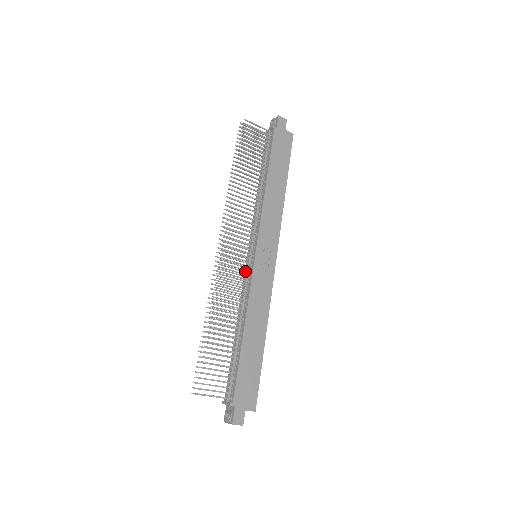
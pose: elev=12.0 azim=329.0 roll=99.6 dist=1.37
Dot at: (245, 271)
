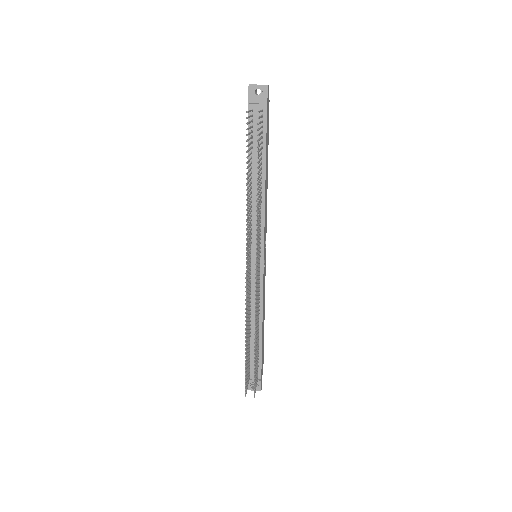
Dot at: (259, 279)
